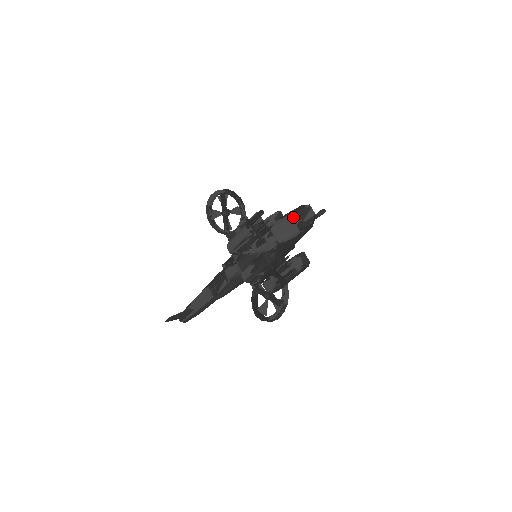
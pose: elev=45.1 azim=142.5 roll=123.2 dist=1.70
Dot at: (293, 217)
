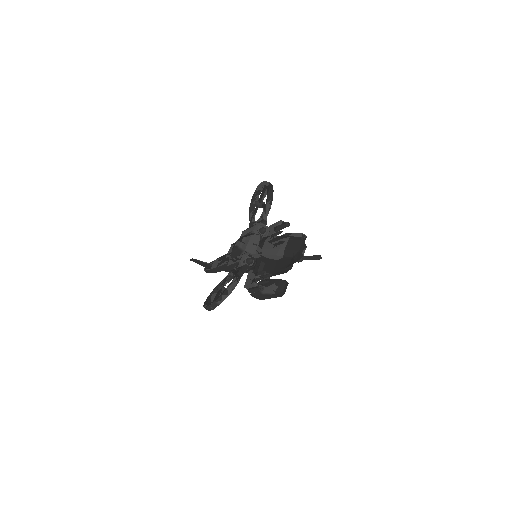
Dot at: (283, 241)
